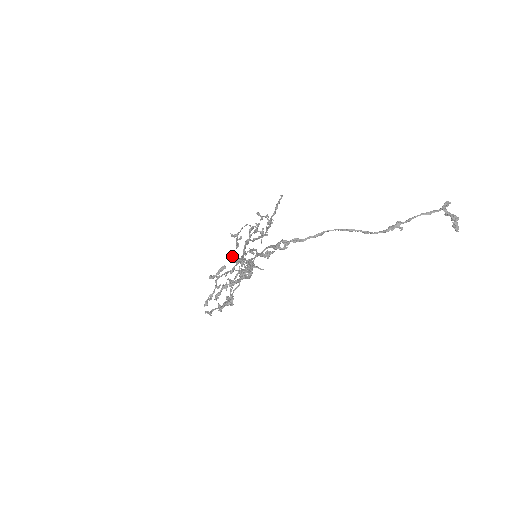
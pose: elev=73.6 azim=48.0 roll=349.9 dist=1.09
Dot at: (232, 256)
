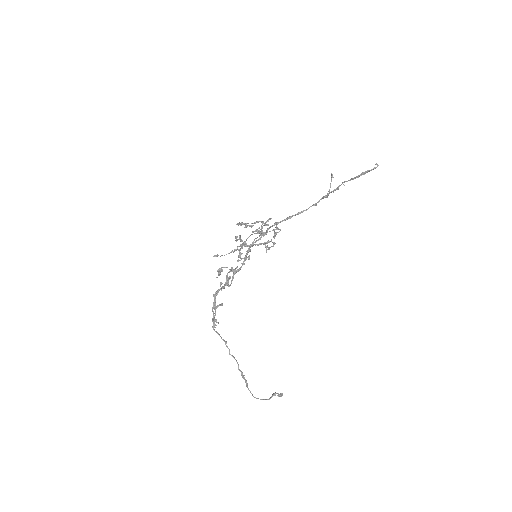
Dot at: (239, 249)
